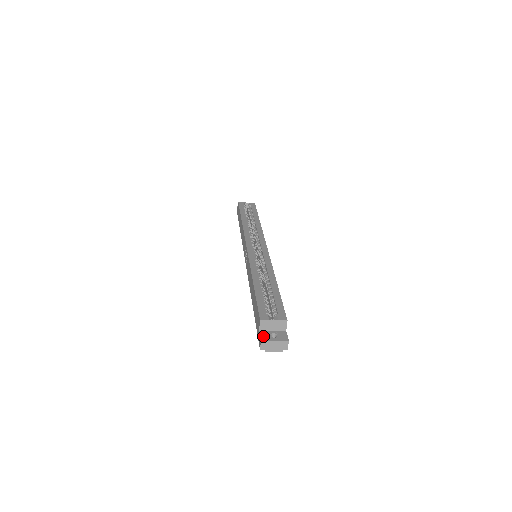
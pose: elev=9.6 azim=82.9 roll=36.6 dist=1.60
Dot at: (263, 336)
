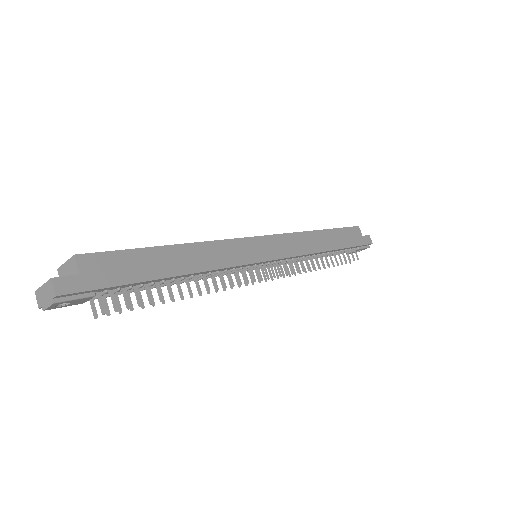
Dot at: occluded
